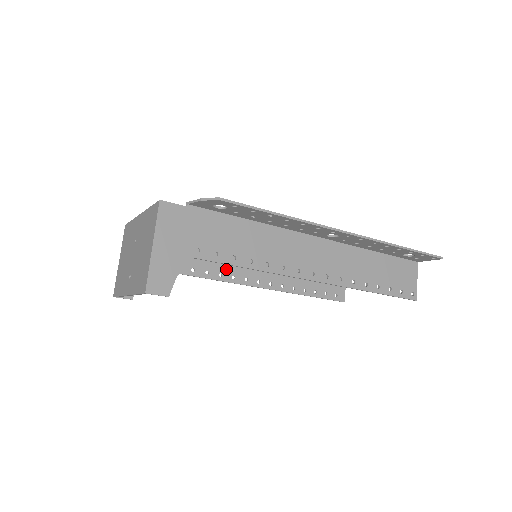
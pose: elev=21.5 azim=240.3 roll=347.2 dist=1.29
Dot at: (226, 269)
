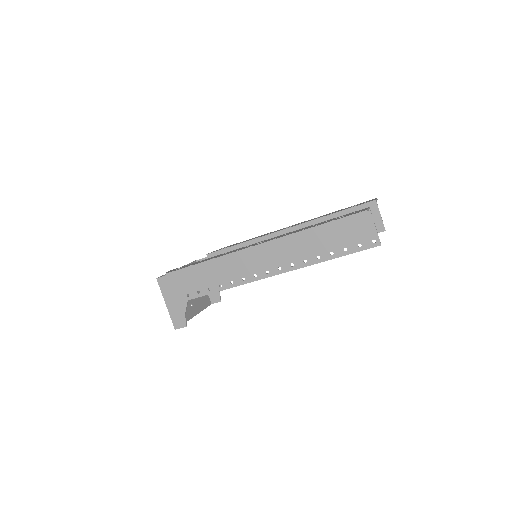
Dot at: occluded
